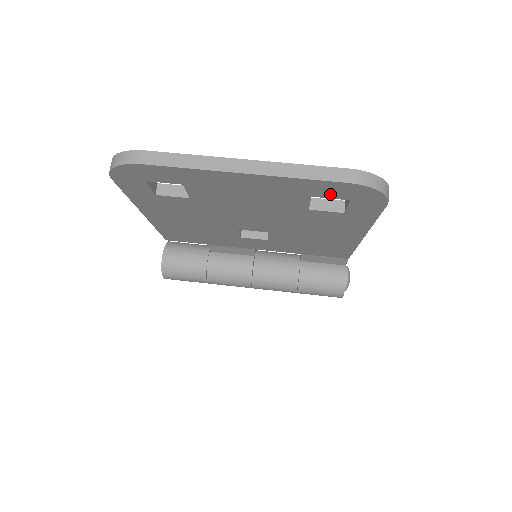
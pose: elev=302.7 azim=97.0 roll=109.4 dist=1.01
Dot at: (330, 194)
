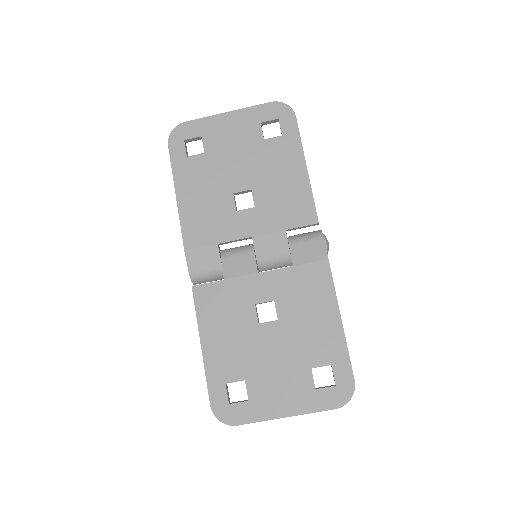
Dot at: (325, 392)
